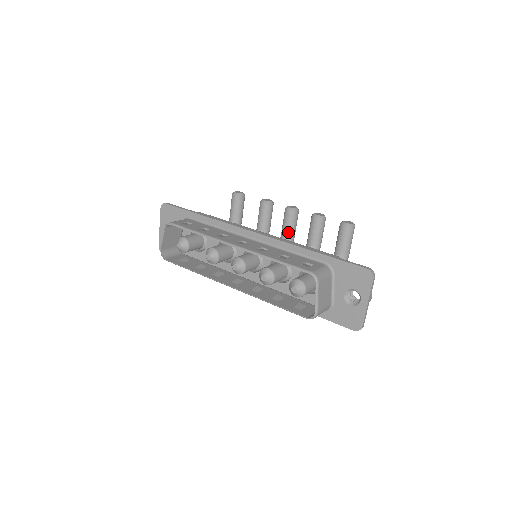
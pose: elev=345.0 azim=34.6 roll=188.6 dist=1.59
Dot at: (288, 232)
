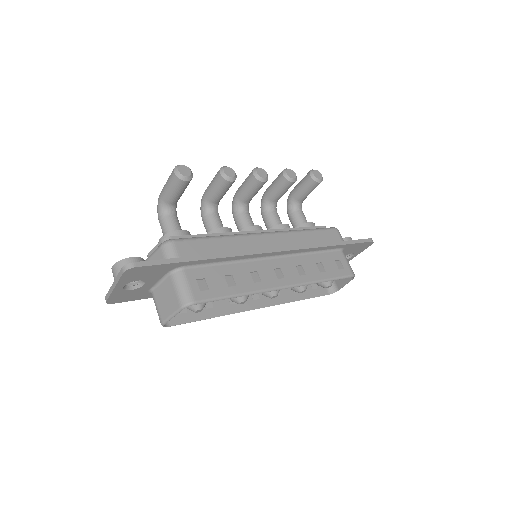
Dot at: occluded
